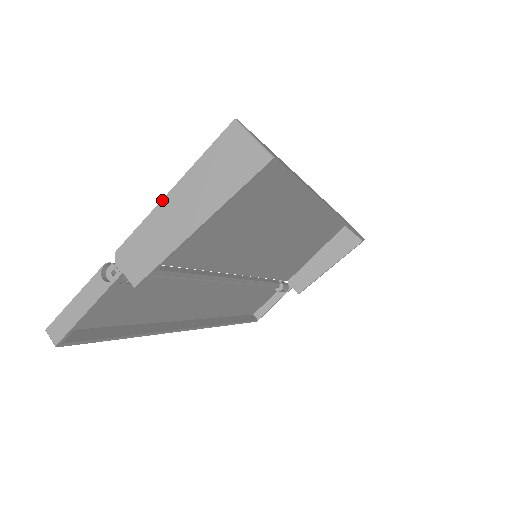
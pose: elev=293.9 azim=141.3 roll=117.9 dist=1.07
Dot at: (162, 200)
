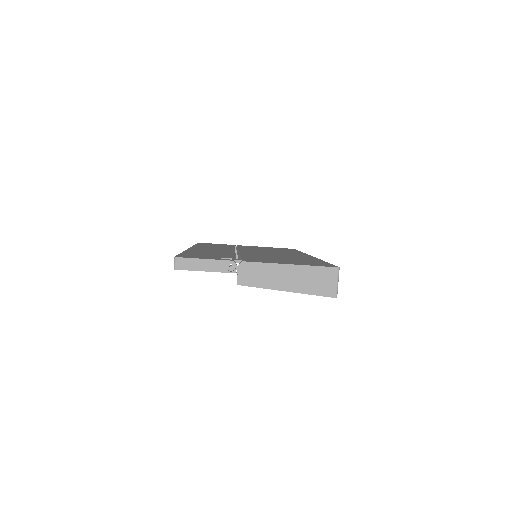
Dot at: (282, 264)
